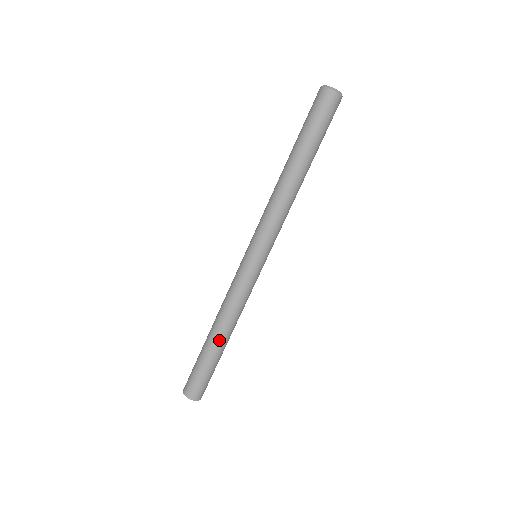
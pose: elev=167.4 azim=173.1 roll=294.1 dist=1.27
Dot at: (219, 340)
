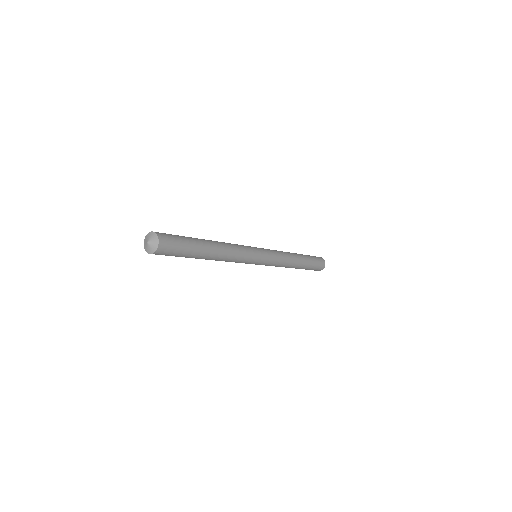
Dot at: (213, 249)
